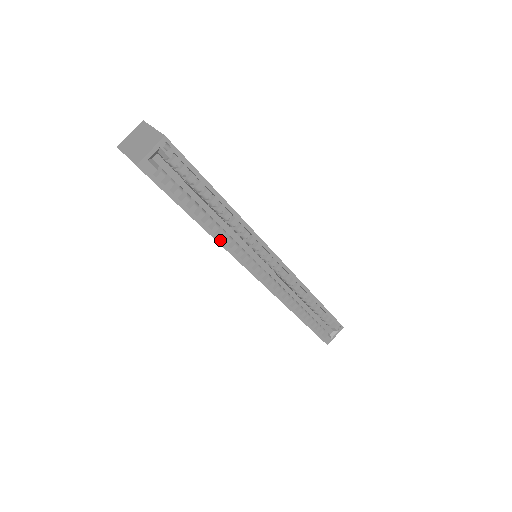
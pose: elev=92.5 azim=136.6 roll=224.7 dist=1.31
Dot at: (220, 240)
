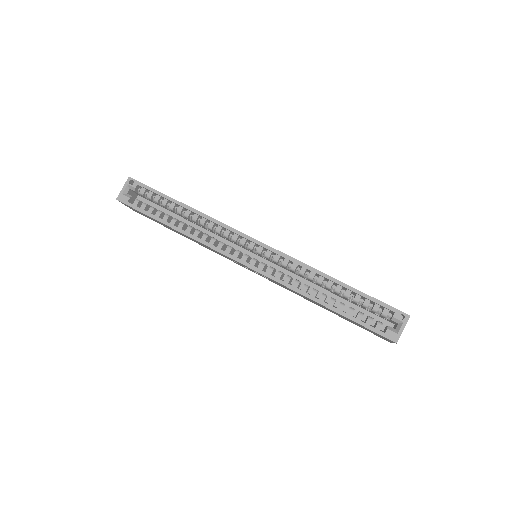
Dot at: (193, 236)
